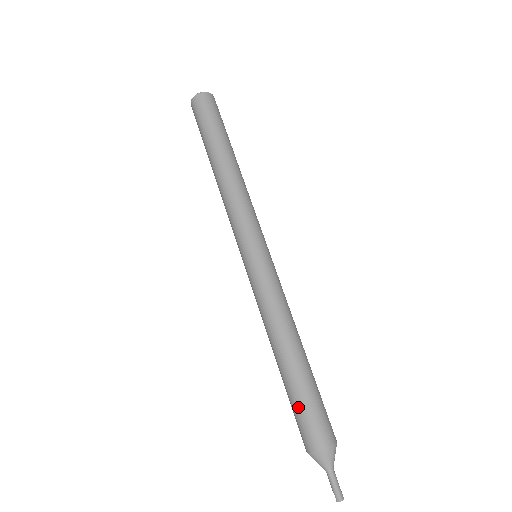
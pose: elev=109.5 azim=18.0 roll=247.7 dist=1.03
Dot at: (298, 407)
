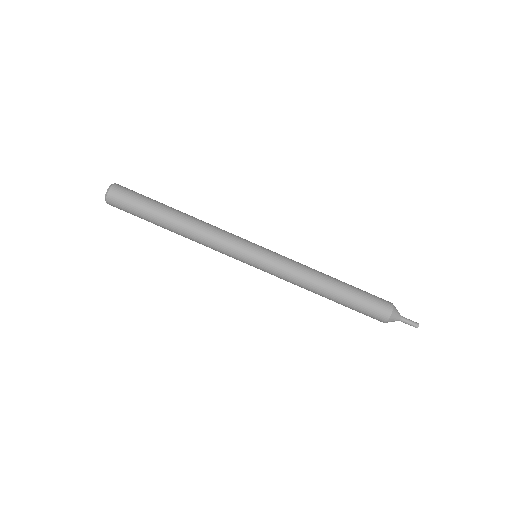
Dot at: (360, 309)
